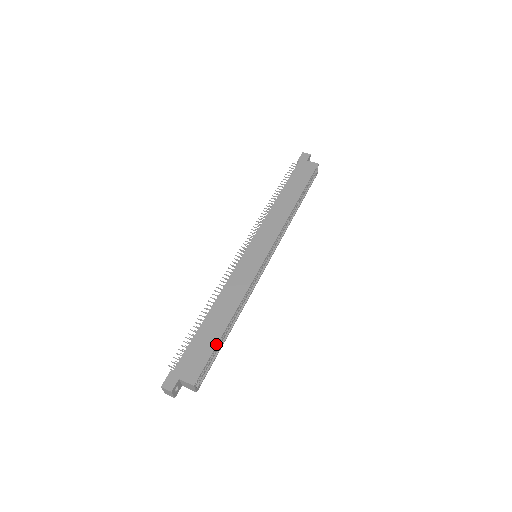
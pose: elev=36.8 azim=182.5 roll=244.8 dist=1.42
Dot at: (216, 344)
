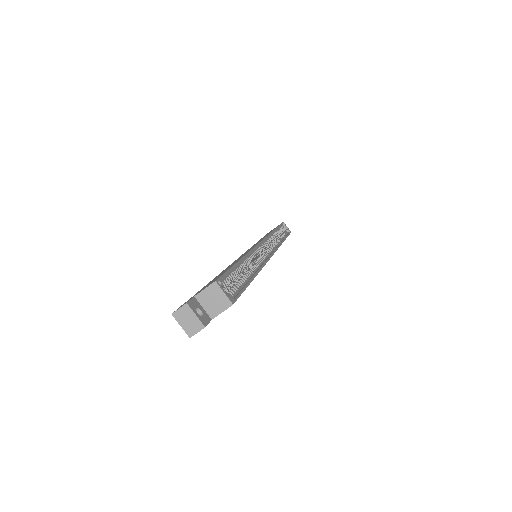
Dot at: (232, 266)
